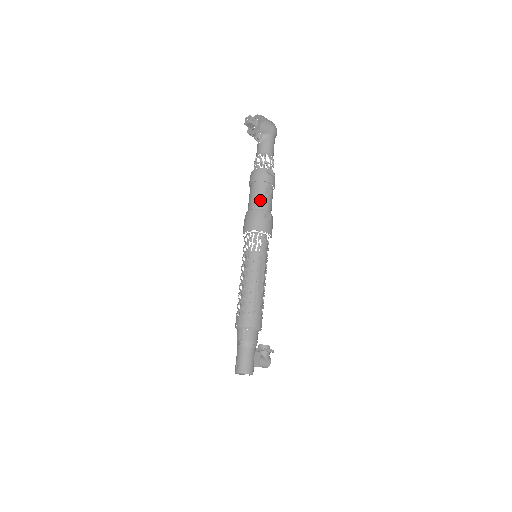
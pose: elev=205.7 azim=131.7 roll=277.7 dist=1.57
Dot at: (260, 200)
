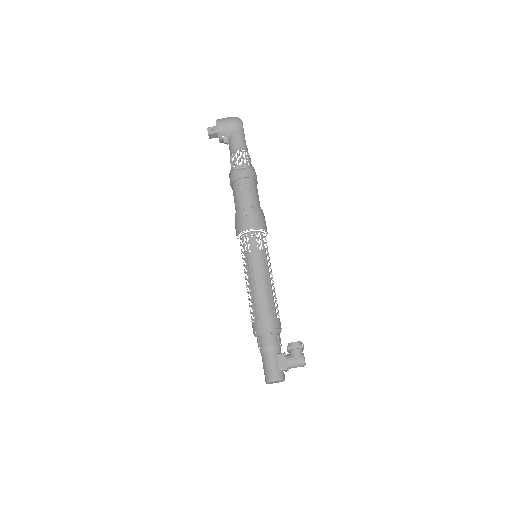
Dot at: (238, 201)
